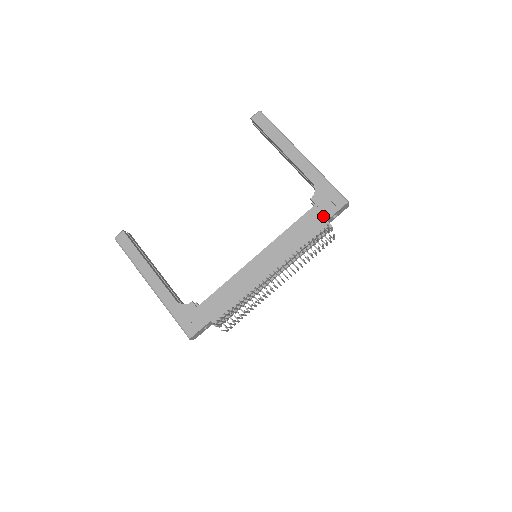
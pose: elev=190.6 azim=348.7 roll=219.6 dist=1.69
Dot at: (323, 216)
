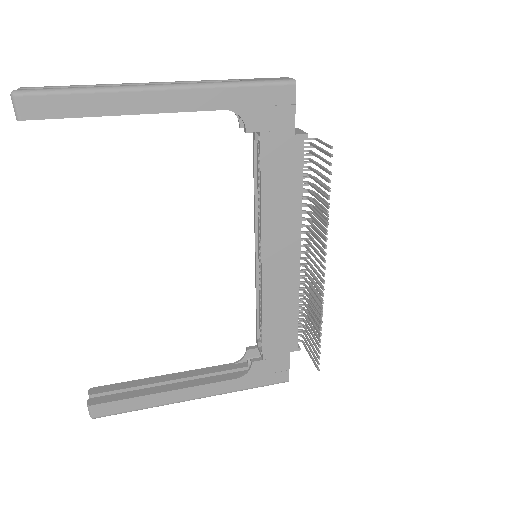
Dot at: (285, 135)
